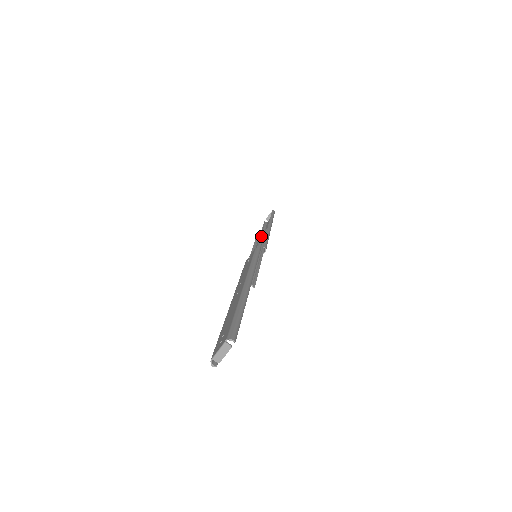
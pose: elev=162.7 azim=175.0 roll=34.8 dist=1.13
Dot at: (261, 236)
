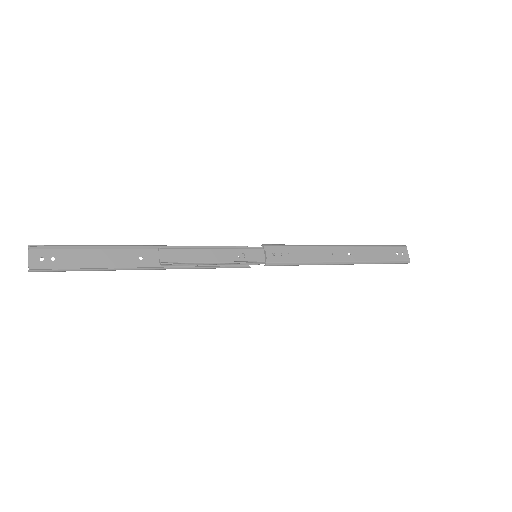
Dot at: occluded
